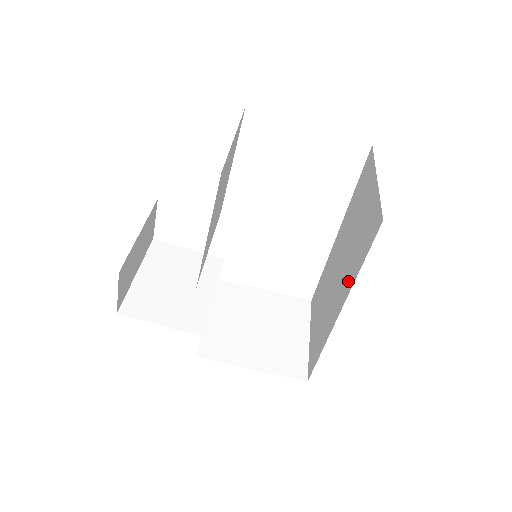
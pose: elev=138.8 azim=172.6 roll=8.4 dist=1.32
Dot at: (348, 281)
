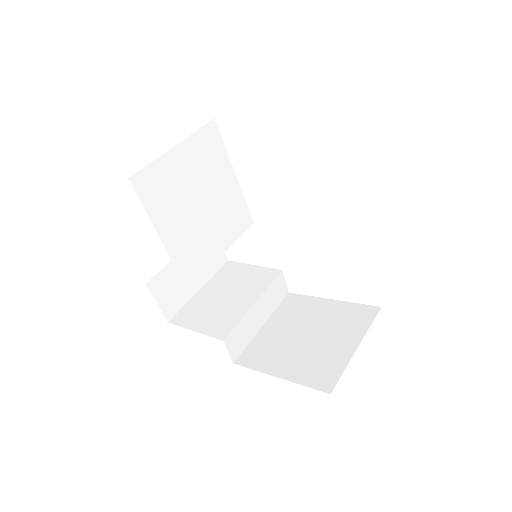
Dot at: occluded
